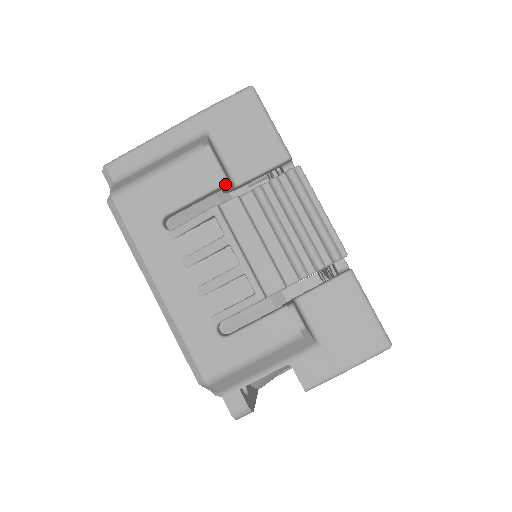
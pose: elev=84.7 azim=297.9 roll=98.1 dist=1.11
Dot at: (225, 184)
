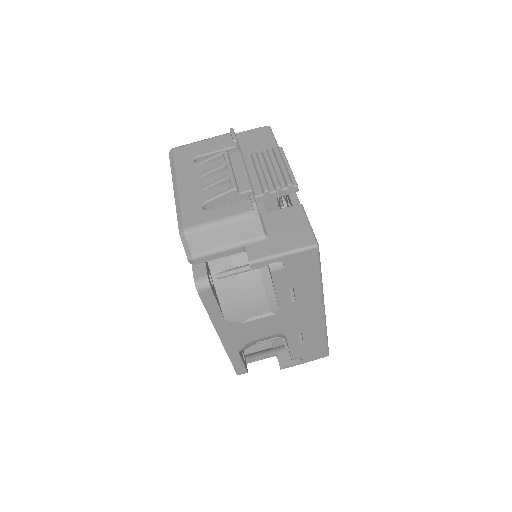
Dot at: (236, 146)
